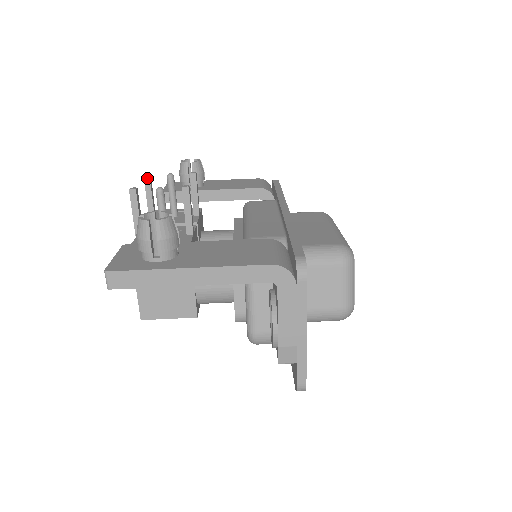
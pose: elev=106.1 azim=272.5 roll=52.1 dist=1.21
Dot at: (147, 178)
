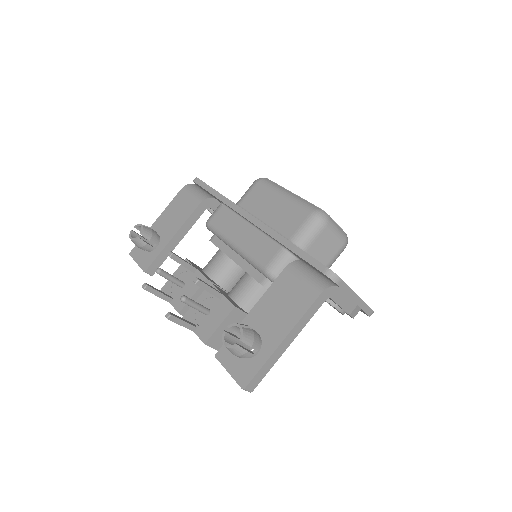
Dot at: (147, 288)
